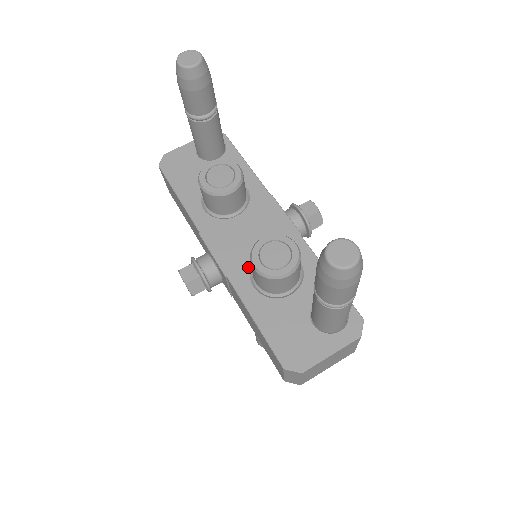
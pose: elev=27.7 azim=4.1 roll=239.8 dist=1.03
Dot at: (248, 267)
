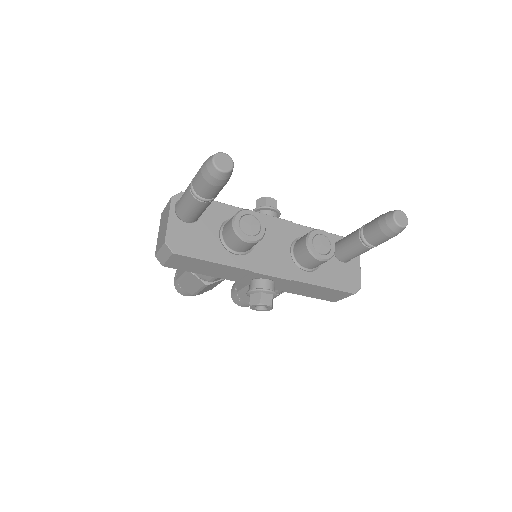
Dot at: (294, 264)
